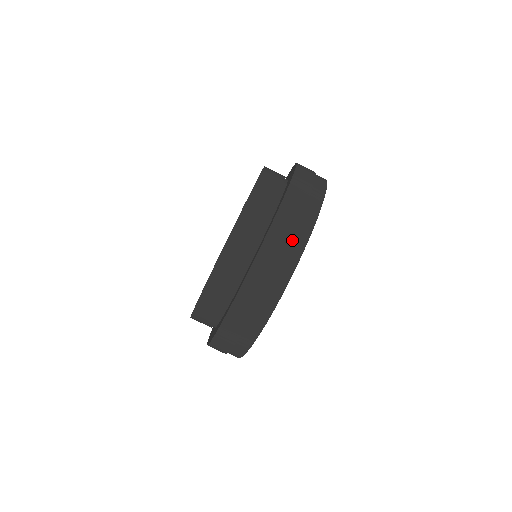
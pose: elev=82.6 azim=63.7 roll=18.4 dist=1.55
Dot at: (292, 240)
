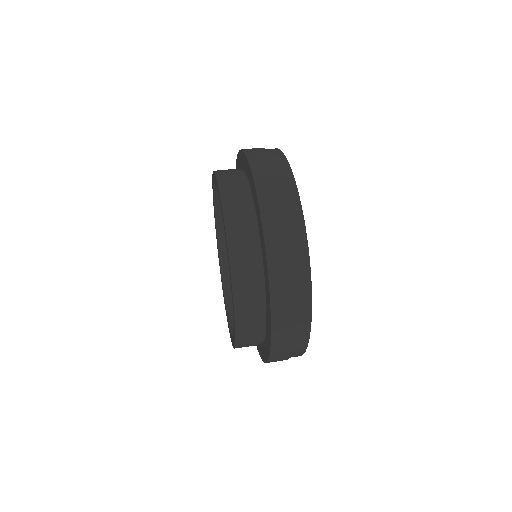
Dot at: occluded
